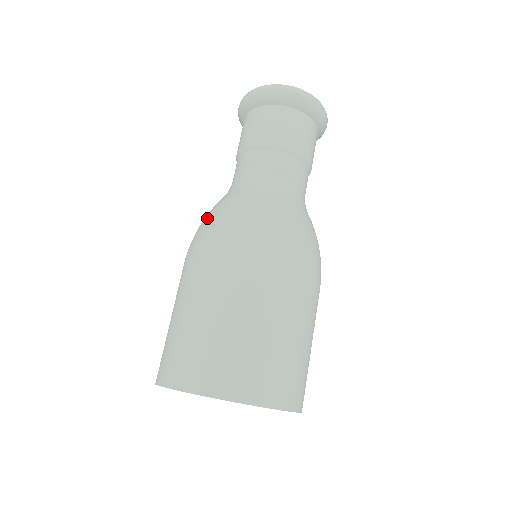
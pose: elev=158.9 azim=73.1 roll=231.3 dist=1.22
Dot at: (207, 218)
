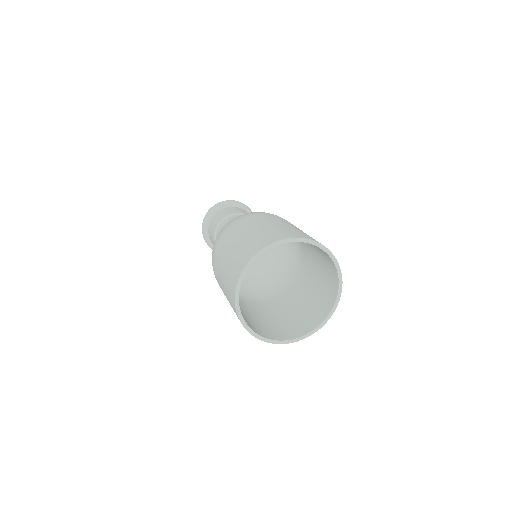
Dot at: occluded
